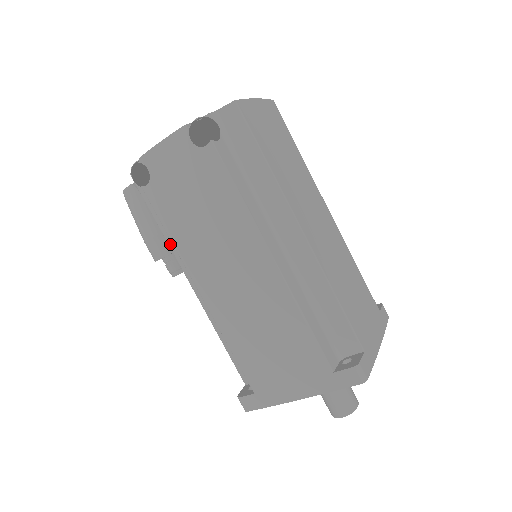
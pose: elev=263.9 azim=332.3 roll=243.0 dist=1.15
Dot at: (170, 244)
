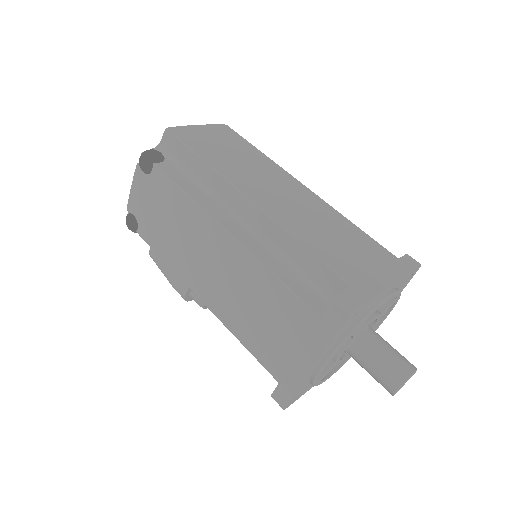
Dot at: occluded
